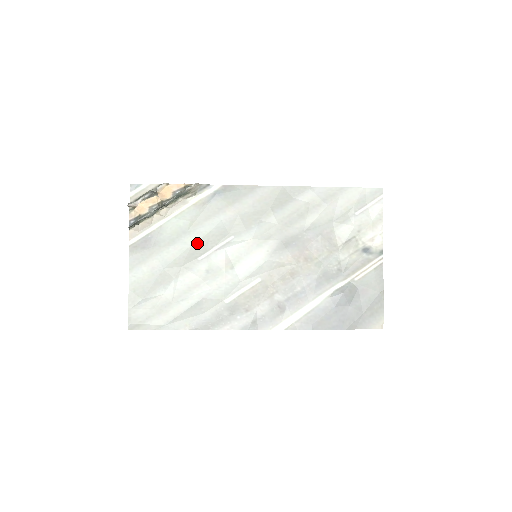
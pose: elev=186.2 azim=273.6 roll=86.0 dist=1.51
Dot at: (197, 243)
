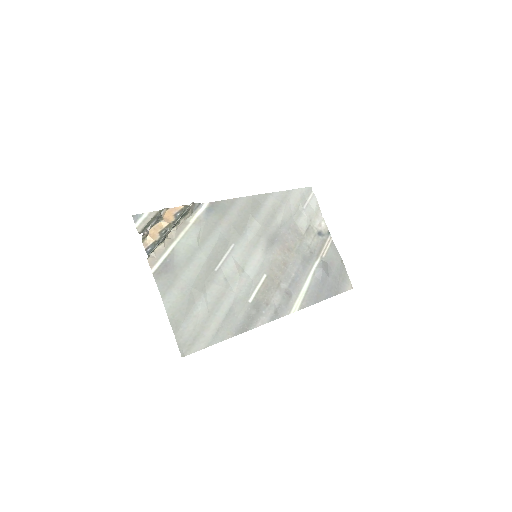
Dot at: (210, 256)
